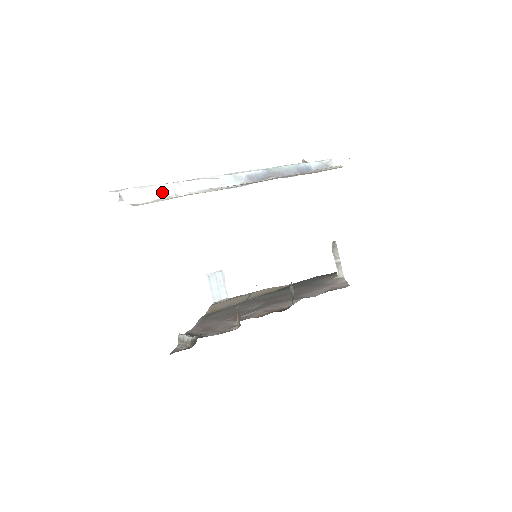
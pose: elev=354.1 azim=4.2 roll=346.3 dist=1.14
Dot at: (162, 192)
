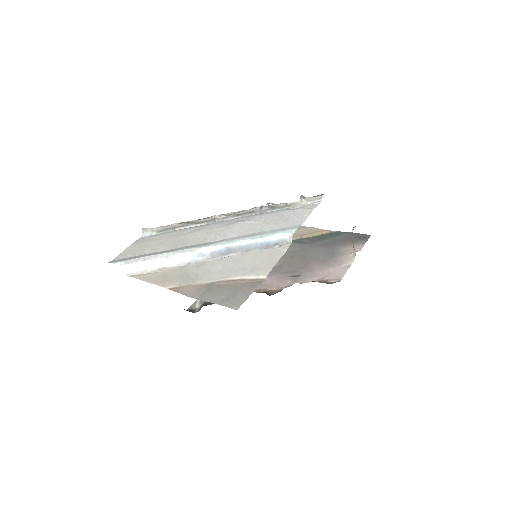
Dot at: (148, 266)
